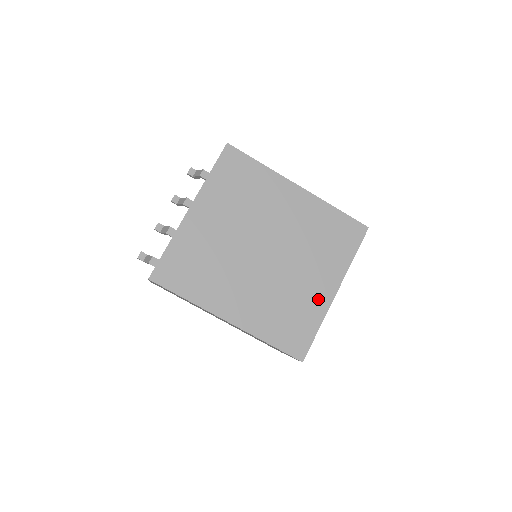
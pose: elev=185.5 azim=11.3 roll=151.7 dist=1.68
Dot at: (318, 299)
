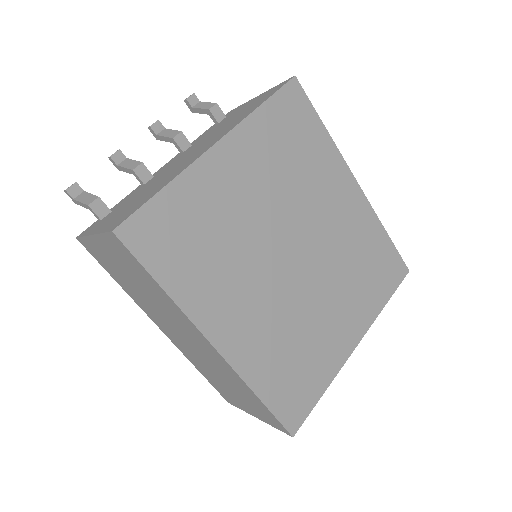
Dot at: (336, 347)
